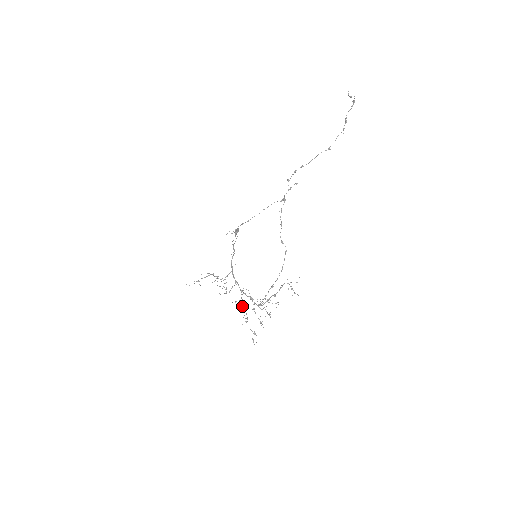
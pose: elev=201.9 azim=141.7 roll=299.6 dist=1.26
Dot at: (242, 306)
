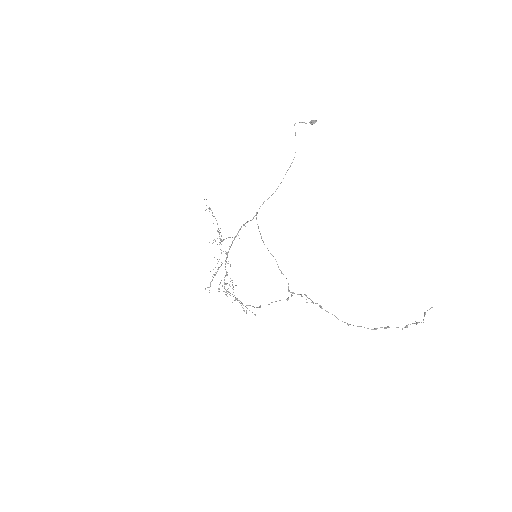
Dot at: occluded
